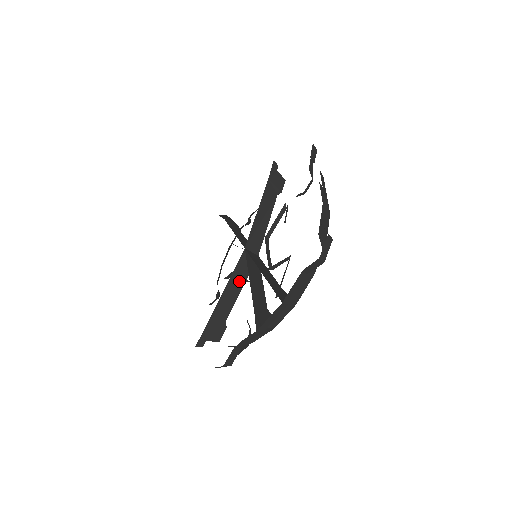
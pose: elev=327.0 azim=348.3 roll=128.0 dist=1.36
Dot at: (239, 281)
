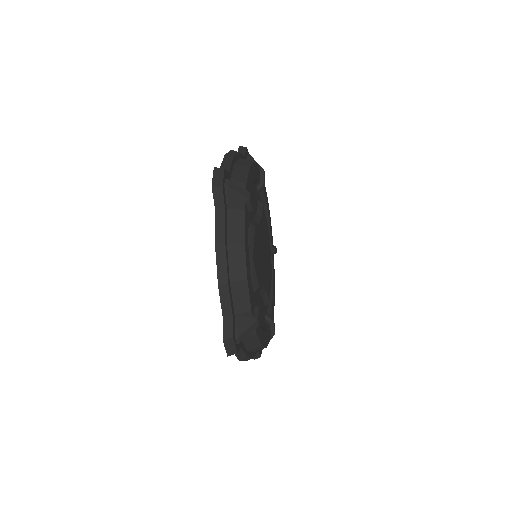
Dot at: occluded
